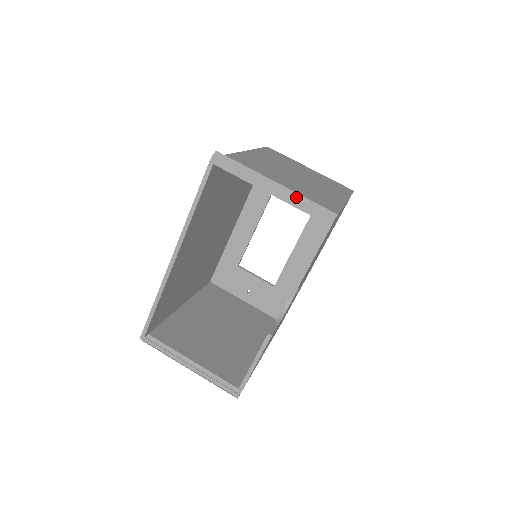
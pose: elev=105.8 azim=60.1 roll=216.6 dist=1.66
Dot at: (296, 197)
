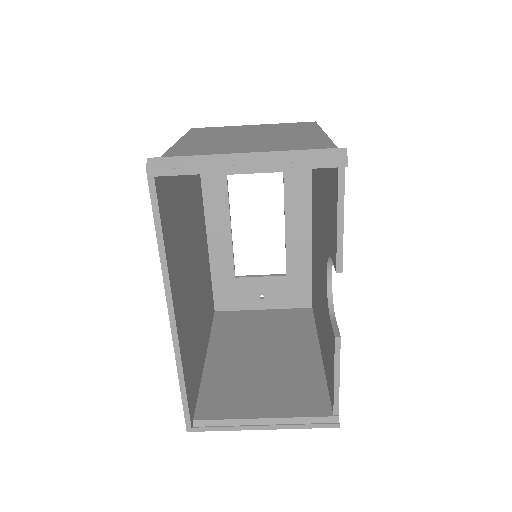
Dot at: (283, 156)
